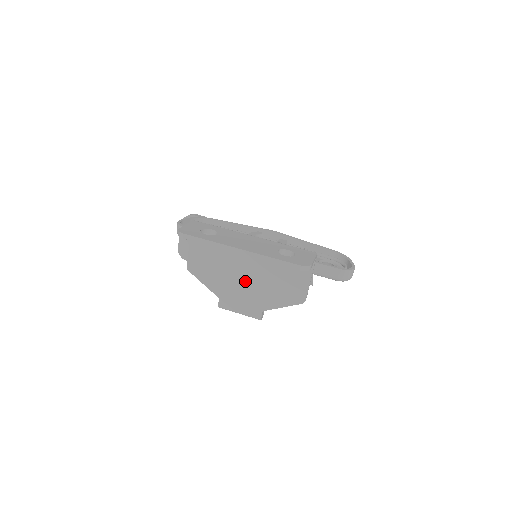
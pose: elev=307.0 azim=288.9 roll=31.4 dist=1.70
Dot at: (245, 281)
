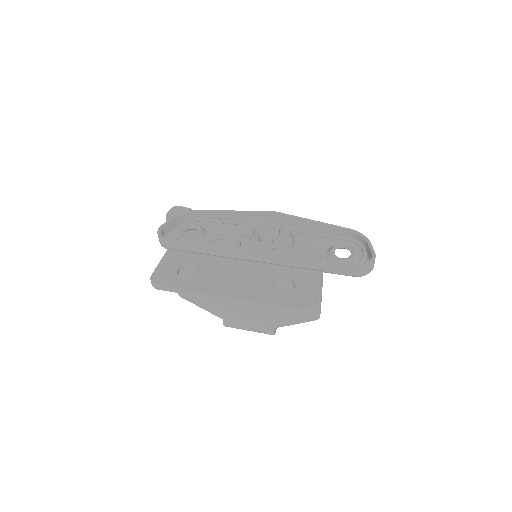
Dot at: occluded
